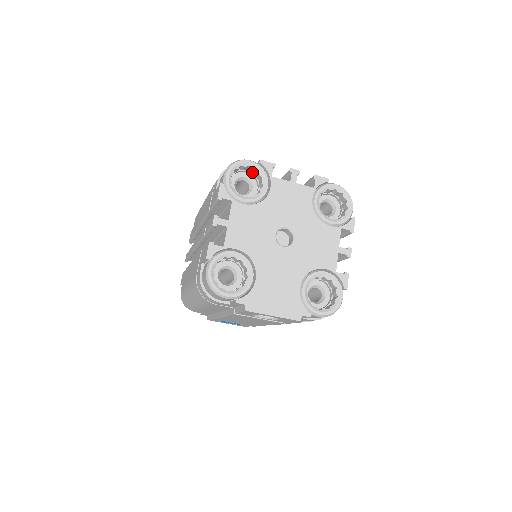
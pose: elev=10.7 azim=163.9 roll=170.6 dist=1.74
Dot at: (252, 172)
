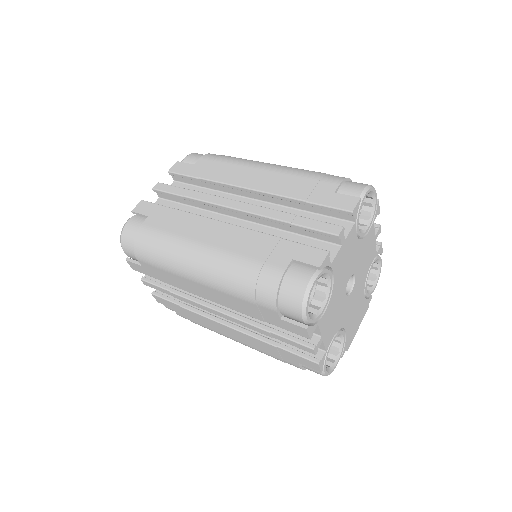
Dot at: occluded
